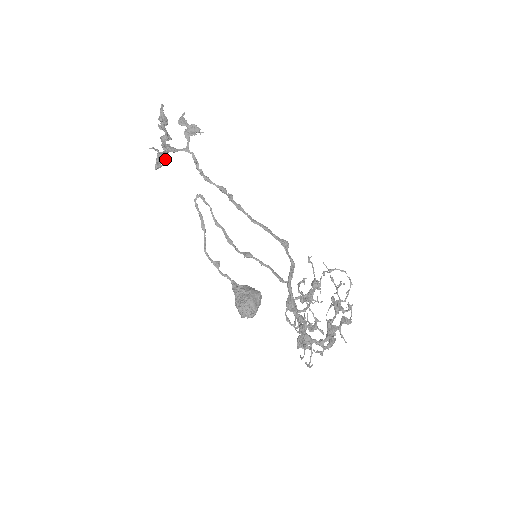
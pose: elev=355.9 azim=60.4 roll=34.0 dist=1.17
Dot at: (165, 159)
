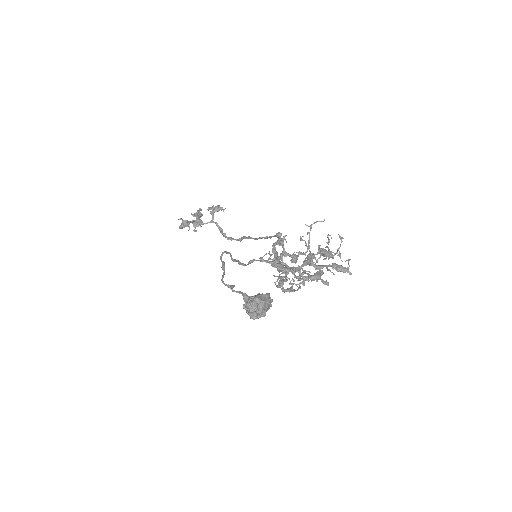
Dot at: occluded
